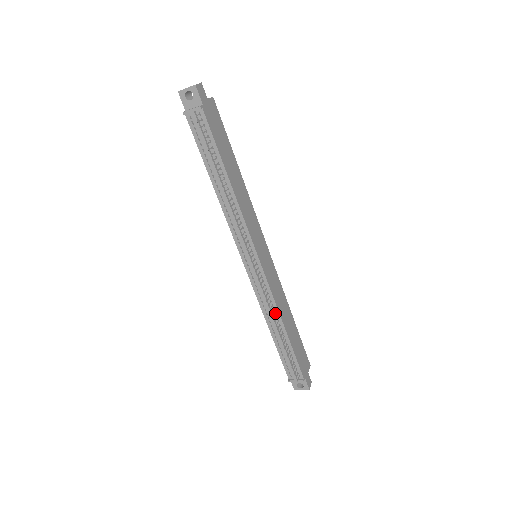
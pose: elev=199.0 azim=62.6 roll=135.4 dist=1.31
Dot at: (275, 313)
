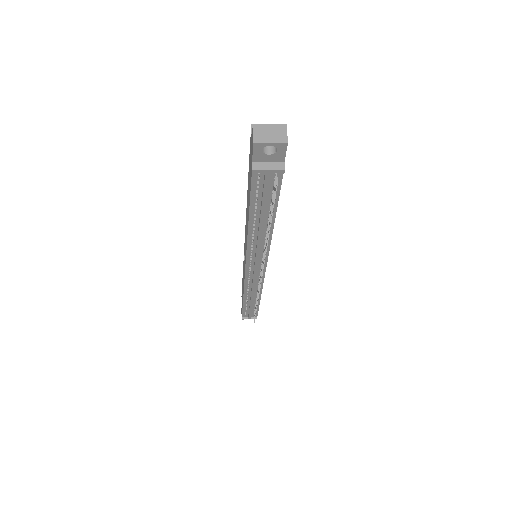
Dot at: occluded
